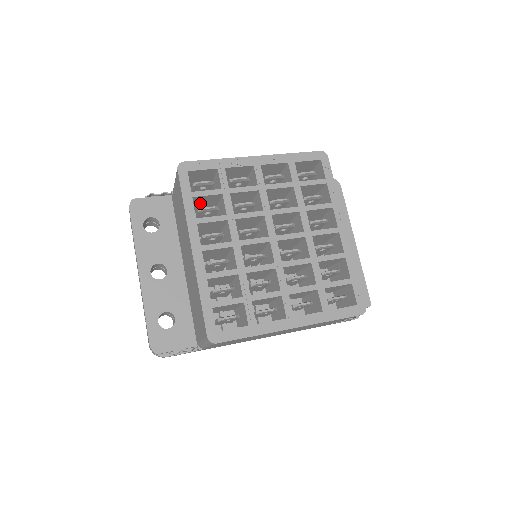
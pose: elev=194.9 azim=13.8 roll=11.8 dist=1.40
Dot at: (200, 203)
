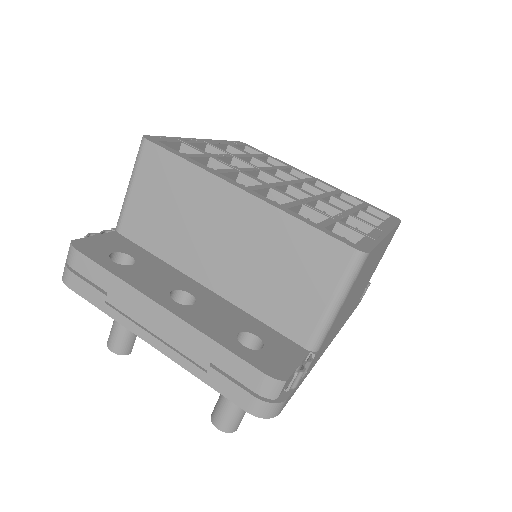
Dot at: occluded
